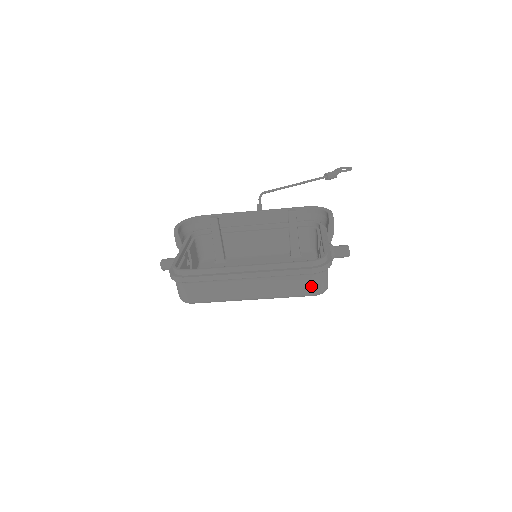
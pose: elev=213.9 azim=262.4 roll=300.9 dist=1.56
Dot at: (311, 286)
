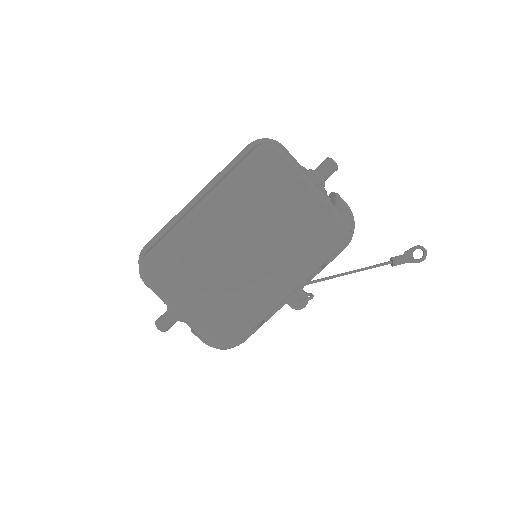
Dot at: occluded
